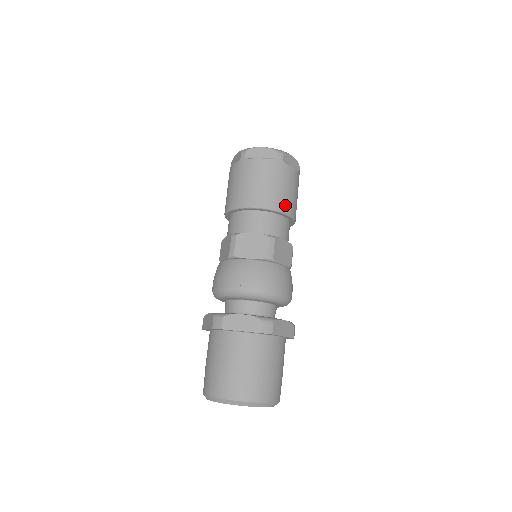
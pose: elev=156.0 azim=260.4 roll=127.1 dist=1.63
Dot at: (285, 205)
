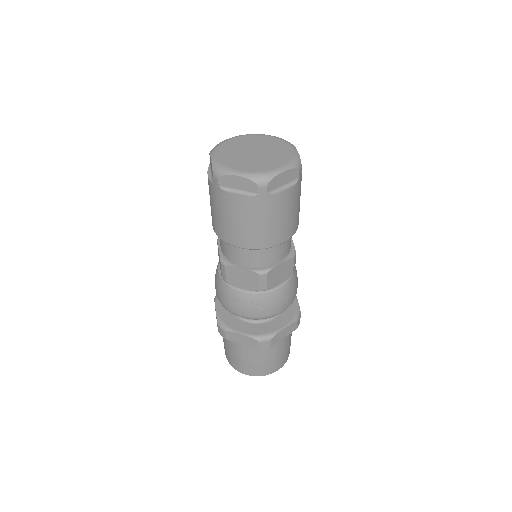
Dot at: (277, 238)
